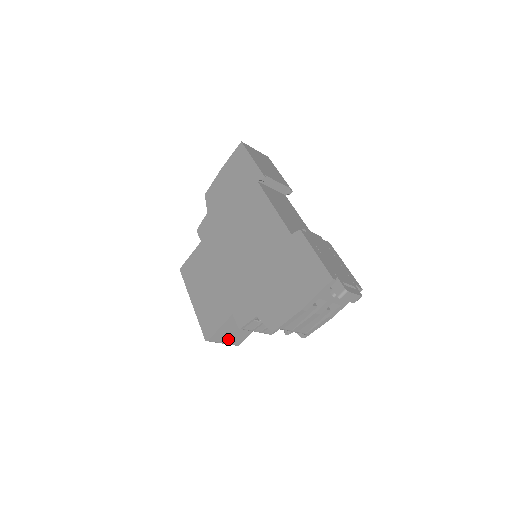
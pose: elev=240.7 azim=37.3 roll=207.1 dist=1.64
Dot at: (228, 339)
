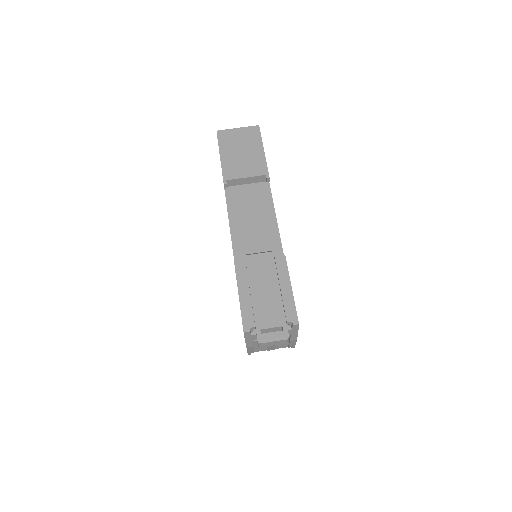
Dot at: occluded
